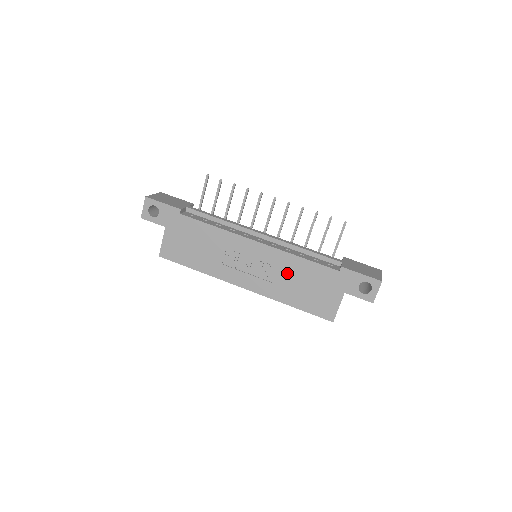
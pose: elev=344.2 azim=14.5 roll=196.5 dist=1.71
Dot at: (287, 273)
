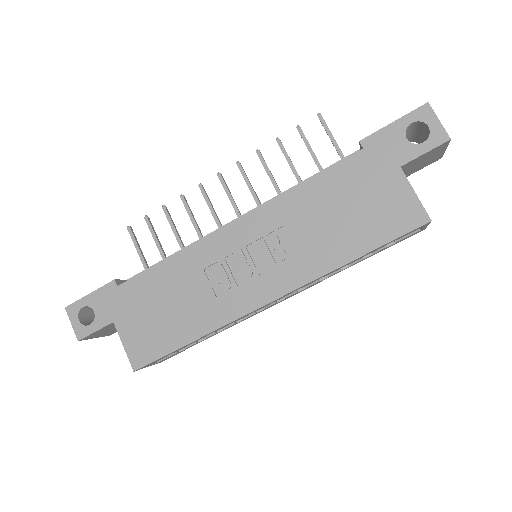
Dot at: (304, 221)
